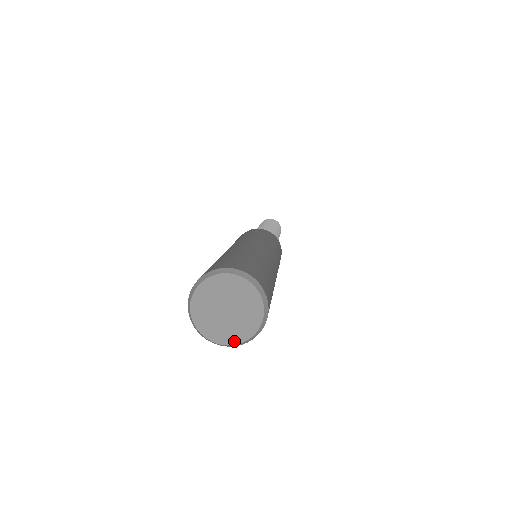
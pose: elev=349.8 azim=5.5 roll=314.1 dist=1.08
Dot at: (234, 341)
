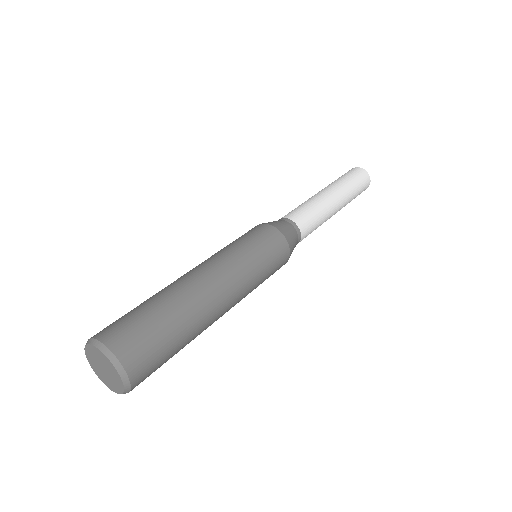
Dot at: (103, 381)
